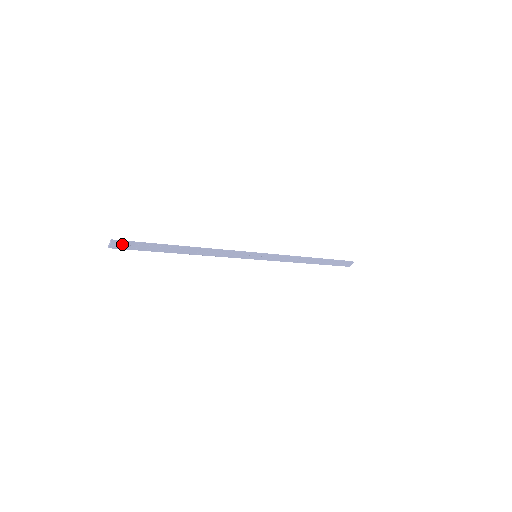
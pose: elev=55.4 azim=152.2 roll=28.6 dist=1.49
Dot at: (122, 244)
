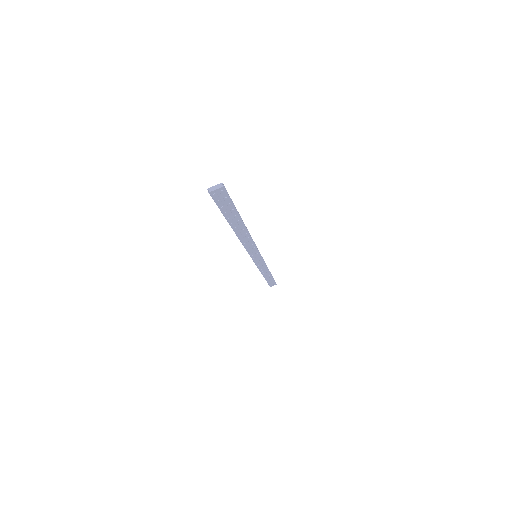
Dot at: (222, 195)
